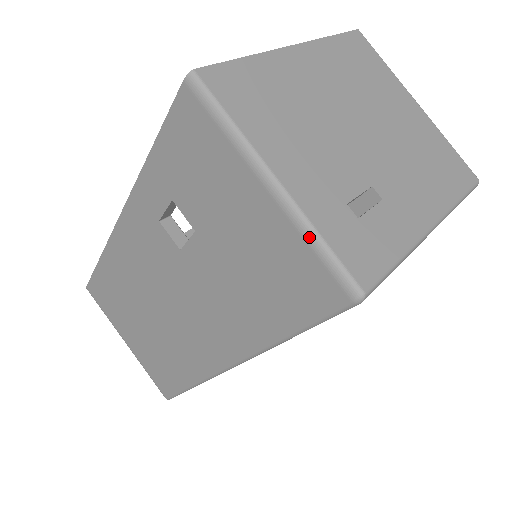
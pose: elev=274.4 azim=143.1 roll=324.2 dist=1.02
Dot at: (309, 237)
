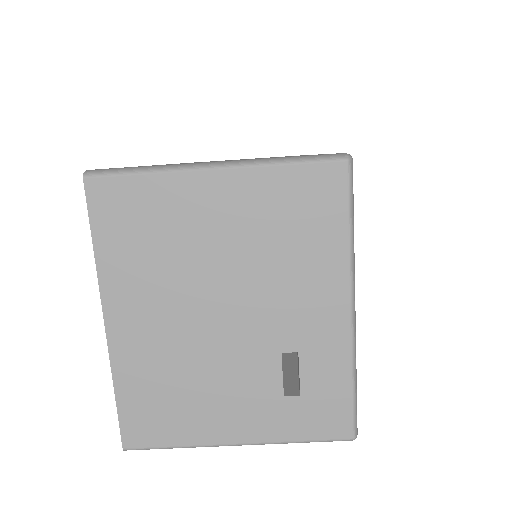
Dot at: occluded
